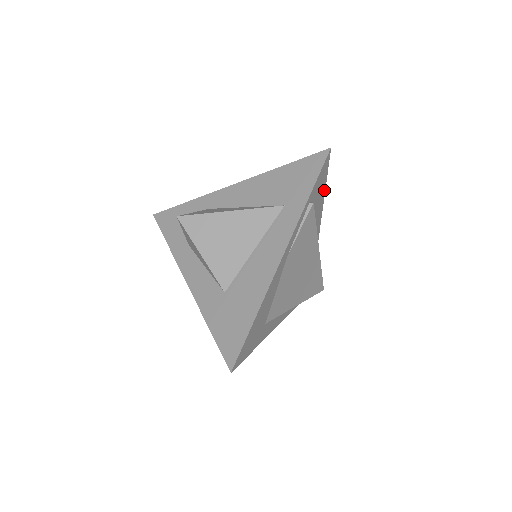
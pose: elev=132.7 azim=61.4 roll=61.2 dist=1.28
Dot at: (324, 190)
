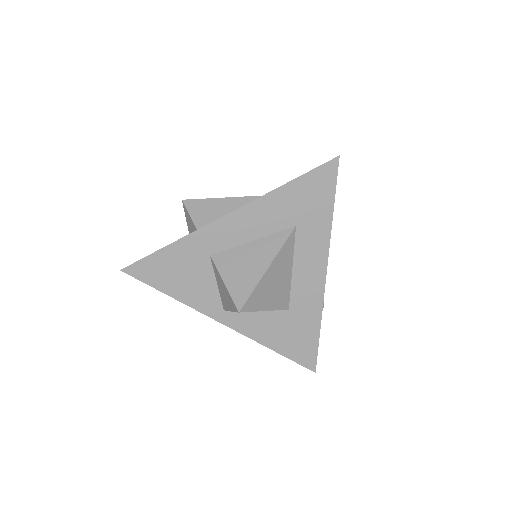
Dot at: occluded
